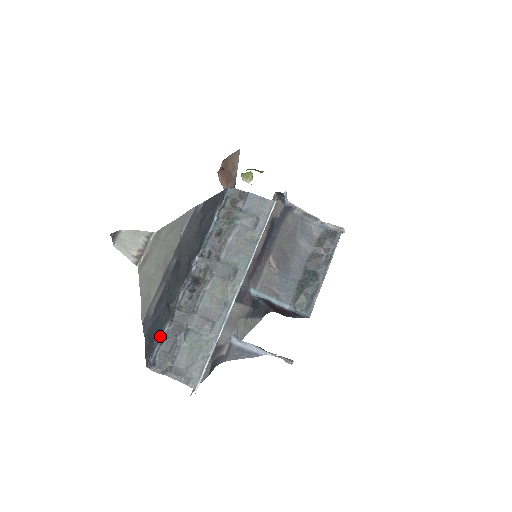
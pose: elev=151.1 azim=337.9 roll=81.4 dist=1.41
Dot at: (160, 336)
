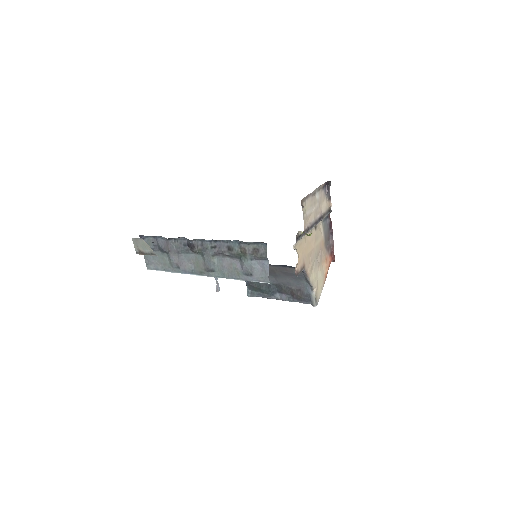
Dot at: (156, 236)
